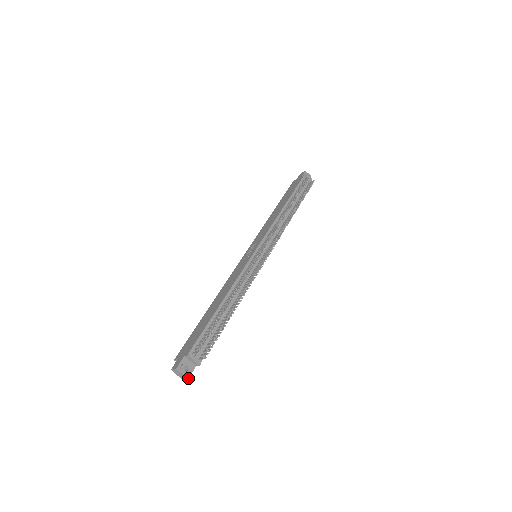
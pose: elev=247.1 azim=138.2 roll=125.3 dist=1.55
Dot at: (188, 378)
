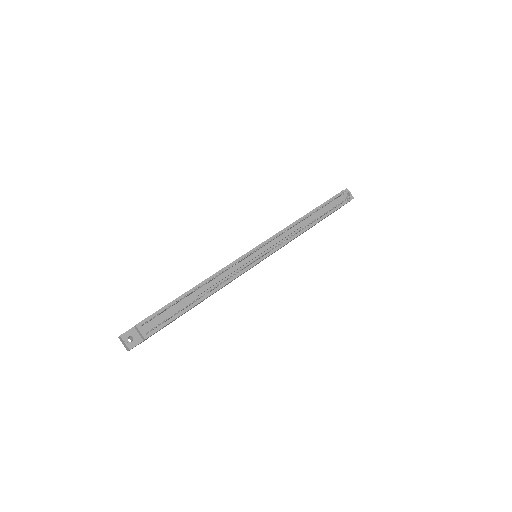
Dot at: (130, 349)
